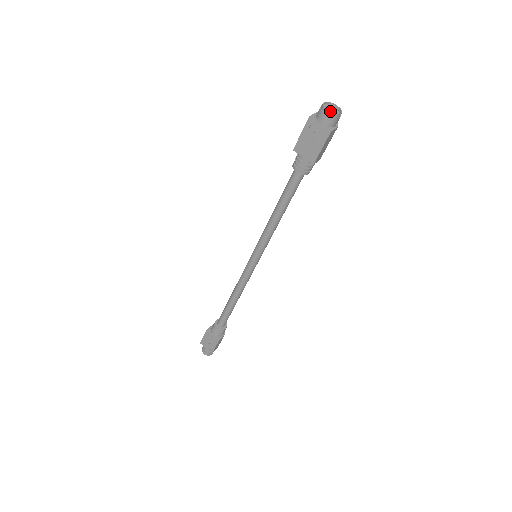
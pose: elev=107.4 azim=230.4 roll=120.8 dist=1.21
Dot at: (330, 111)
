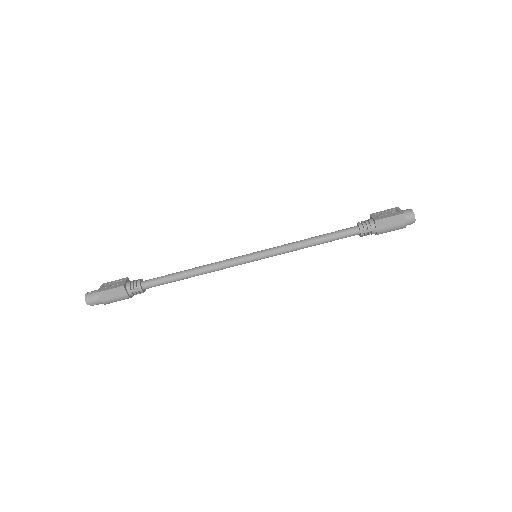
Dot at: (412, 212)
